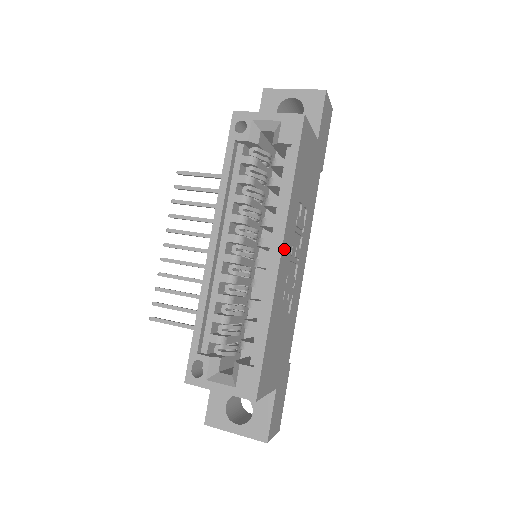
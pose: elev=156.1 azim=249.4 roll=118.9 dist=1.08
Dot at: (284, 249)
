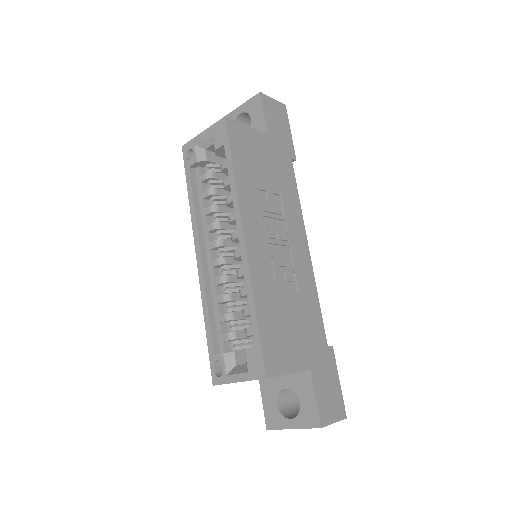
Dot at: (249, 232)
